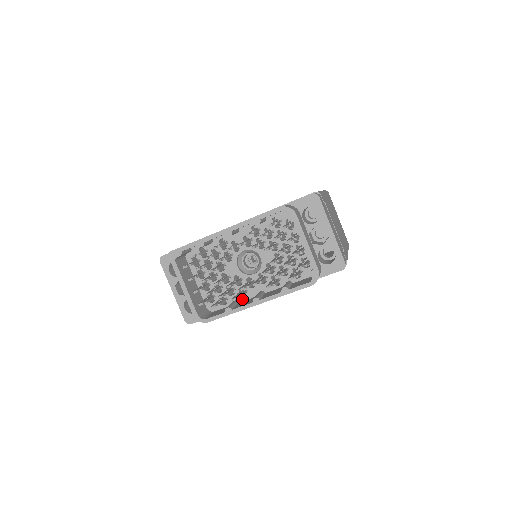
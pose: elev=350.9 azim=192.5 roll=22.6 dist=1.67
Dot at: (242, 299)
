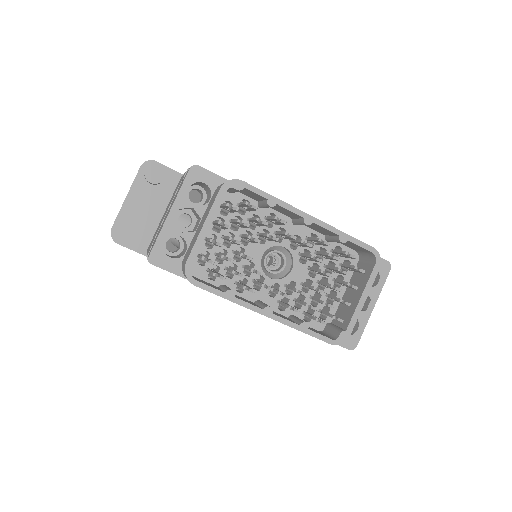
Dot at: (234, 291)
